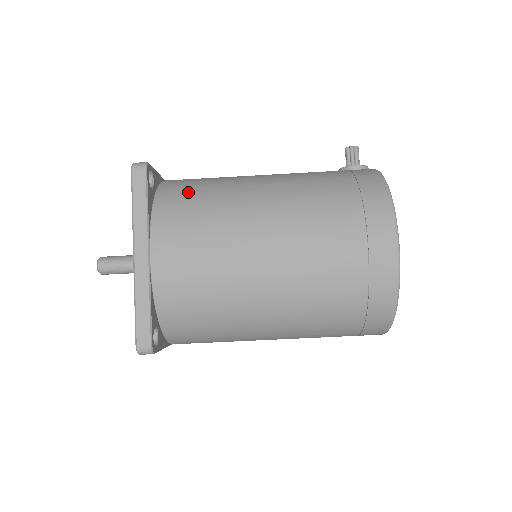
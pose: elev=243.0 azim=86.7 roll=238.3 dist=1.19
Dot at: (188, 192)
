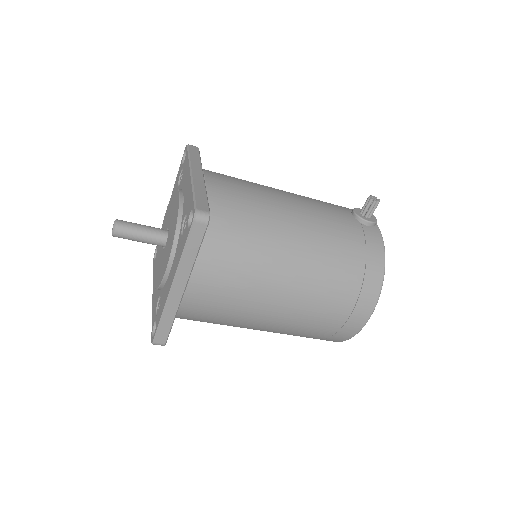
Dot at: (232, 234)
